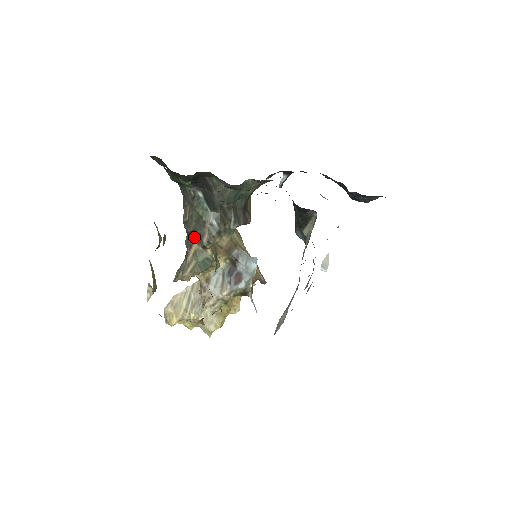
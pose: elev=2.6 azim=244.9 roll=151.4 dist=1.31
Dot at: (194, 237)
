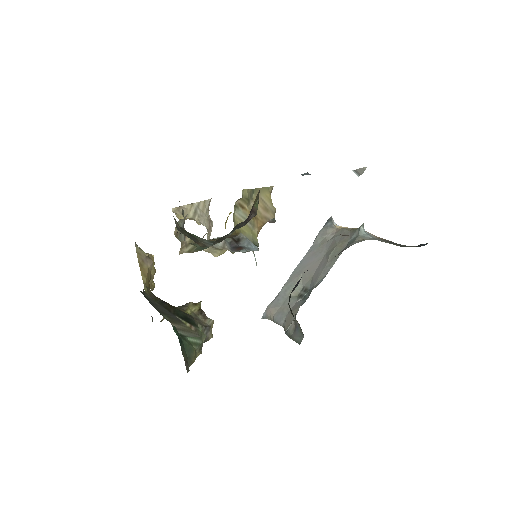
Dot at: occluded
